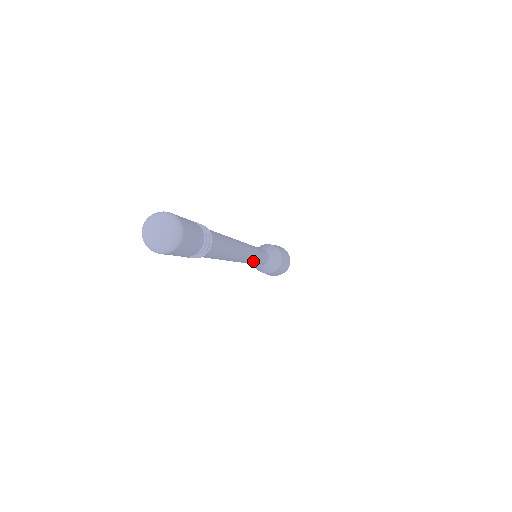
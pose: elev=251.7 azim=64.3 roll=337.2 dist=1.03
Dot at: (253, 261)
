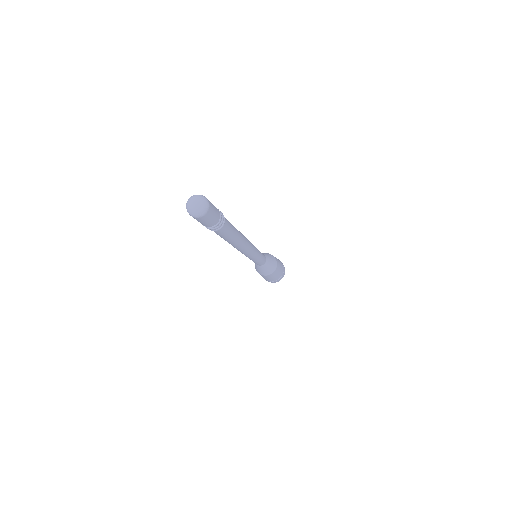
Dot at: (251, 256)
